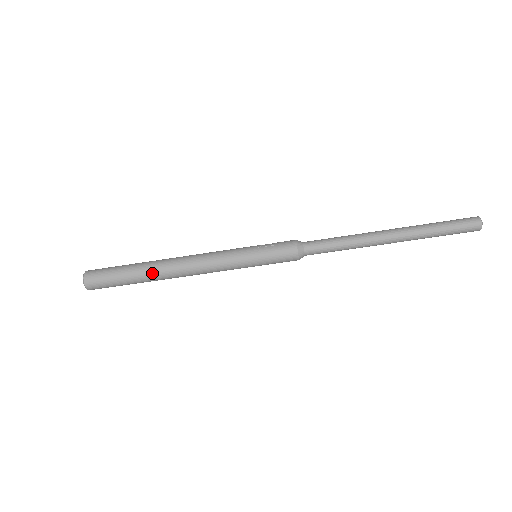
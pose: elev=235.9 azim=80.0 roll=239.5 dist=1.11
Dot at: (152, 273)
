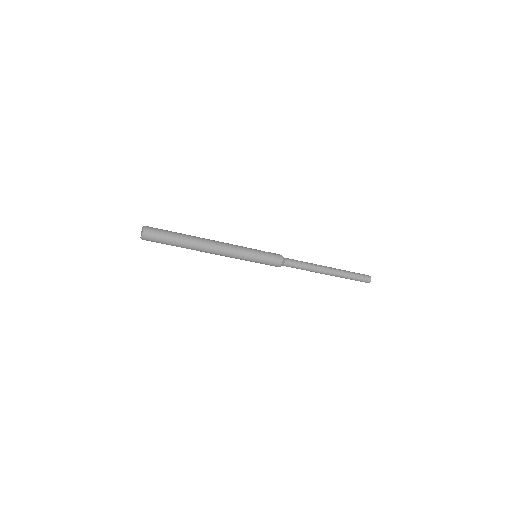
Dot at: (193, 243)
